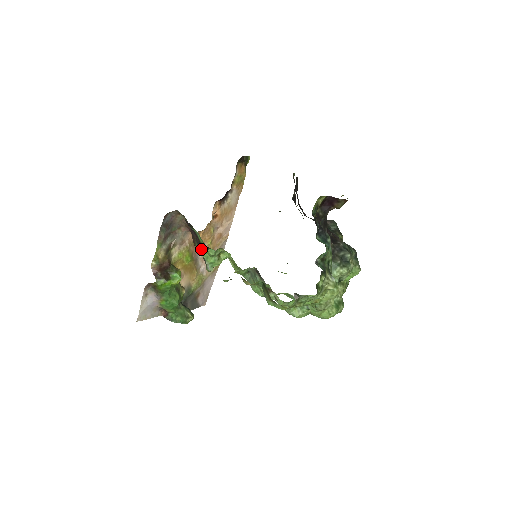
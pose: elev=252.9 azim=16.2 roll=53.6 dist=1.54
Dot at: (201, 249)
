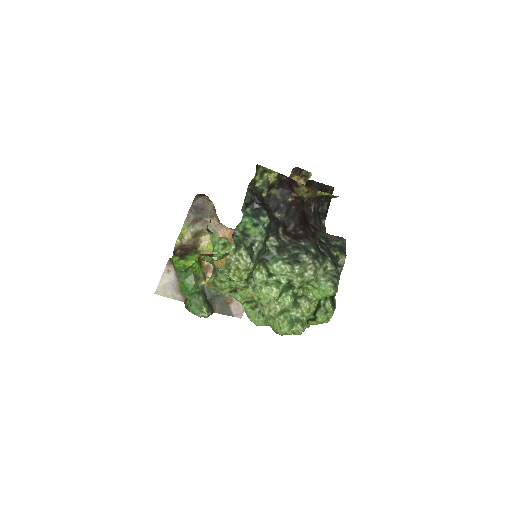
Dot at: (210, 234)
